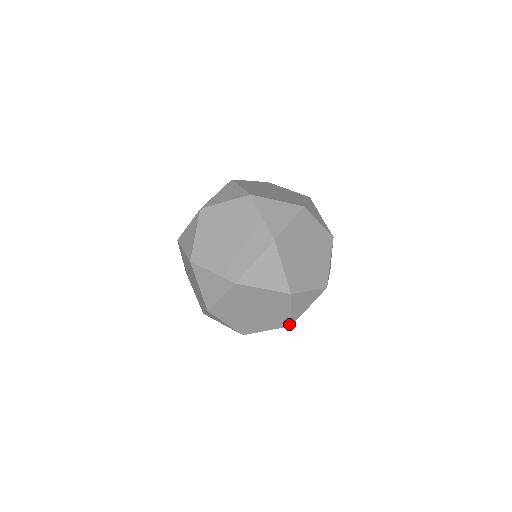
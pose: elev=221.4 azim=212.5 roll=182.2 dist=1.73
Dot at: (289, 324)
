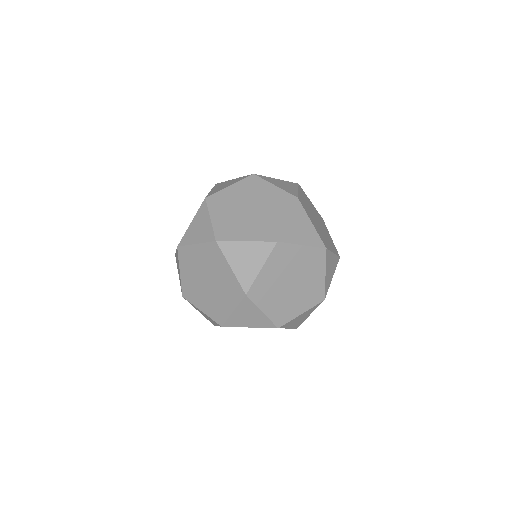
Dot at: occluded
